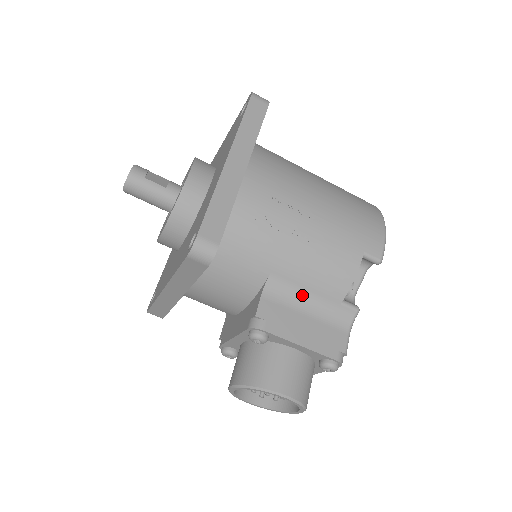
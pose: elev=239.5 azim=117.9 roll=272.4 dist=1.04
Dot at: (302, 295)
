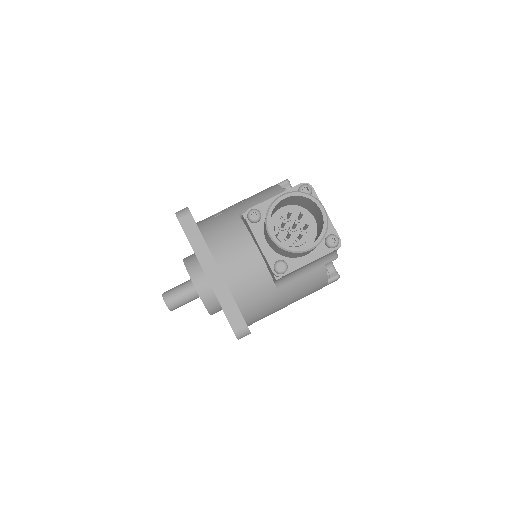
Dot at: occluded
